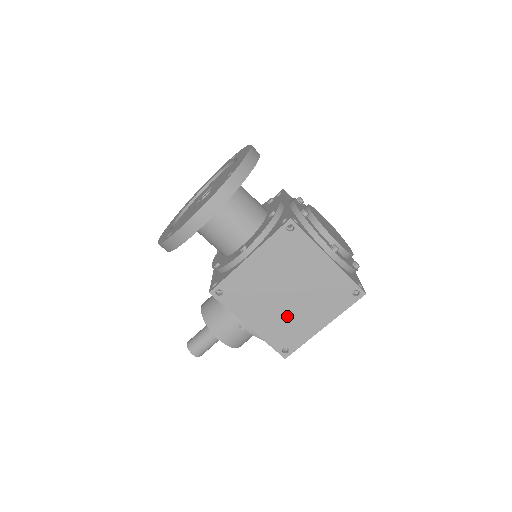
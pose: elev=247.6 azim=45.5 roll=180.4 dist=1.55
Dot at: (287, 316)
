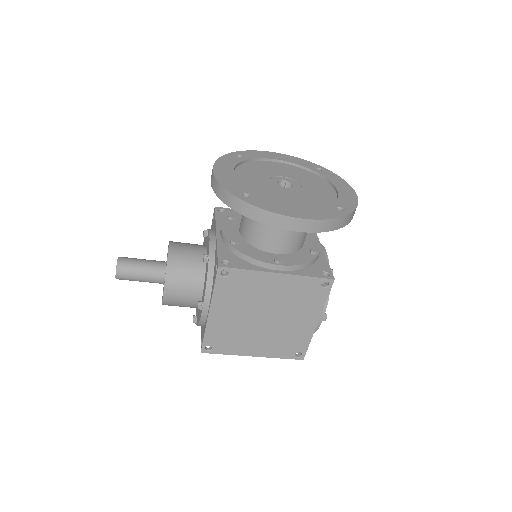
Dot at: (243, 330)
